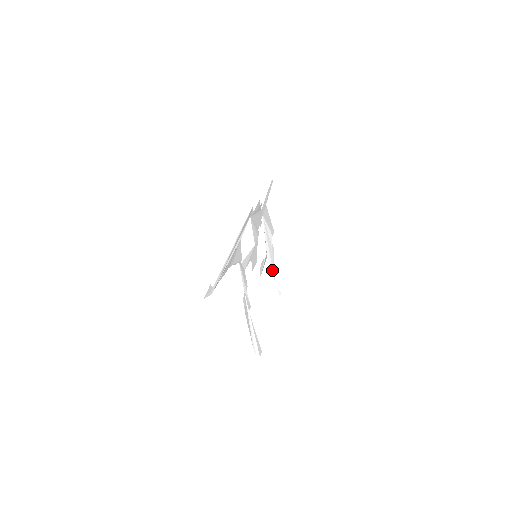
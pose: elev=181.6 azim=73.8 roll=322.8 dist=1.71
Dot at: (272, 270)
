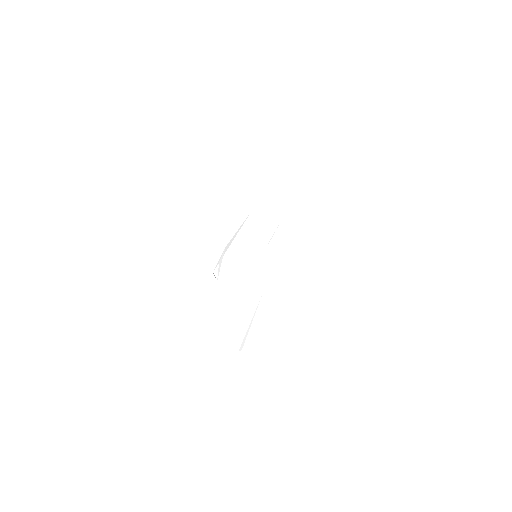
Dot at: (221, 258)
